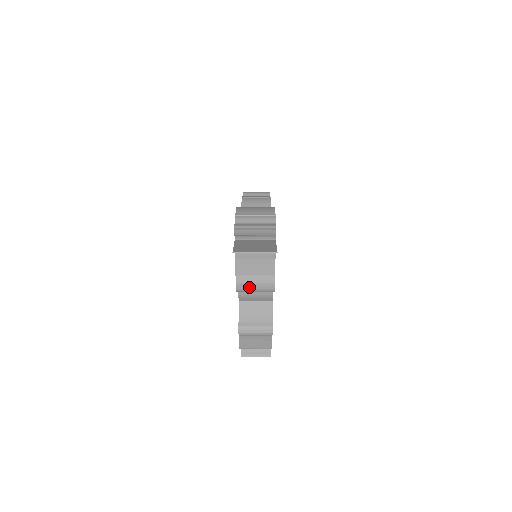
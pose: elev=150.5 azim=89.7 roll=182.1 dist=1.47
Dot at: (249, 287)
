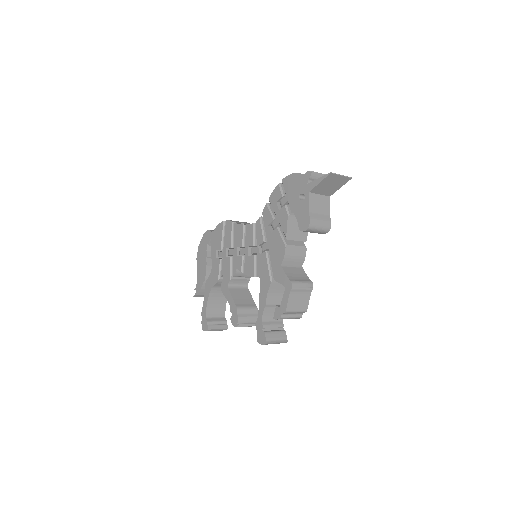
Dot at: (317, 223)
